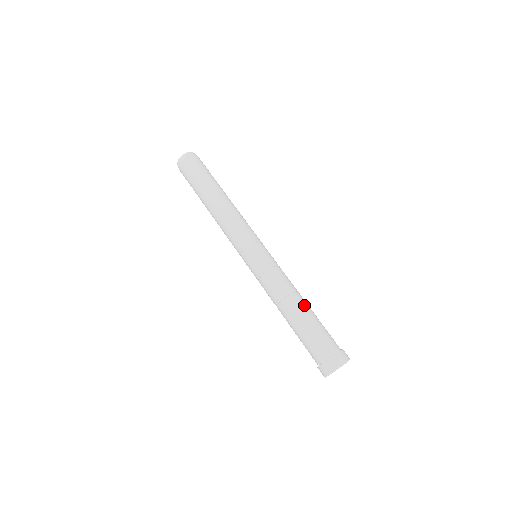
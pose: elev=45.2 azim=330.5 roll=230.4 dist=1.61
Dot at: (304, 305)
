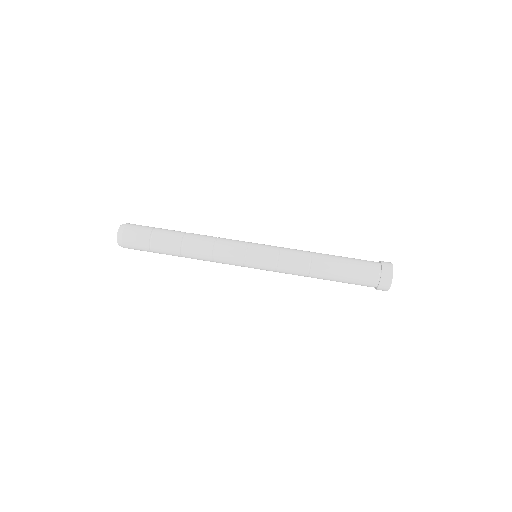
Dot at: (327, 263)
